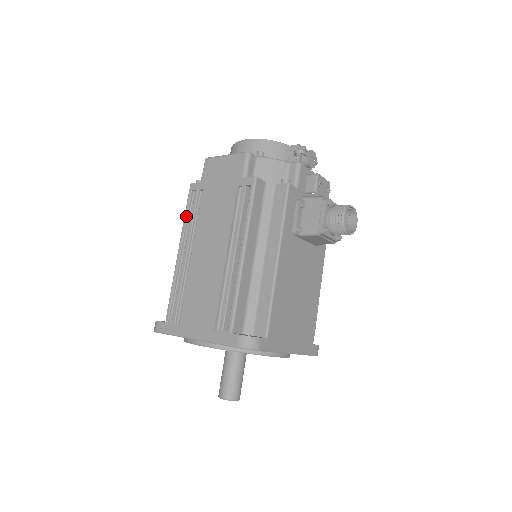
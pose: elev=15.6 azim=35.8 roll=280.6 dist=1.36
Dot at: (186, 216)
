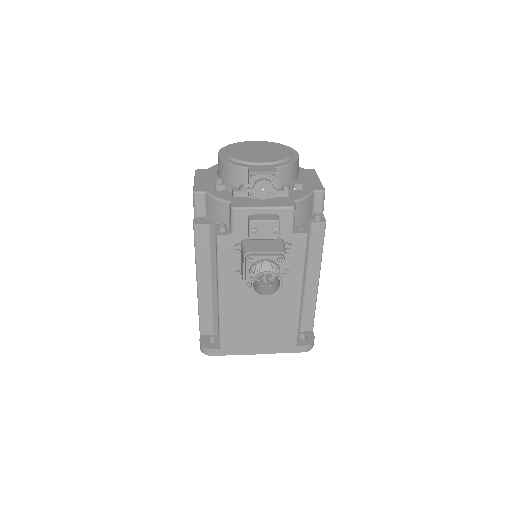
Dot at: occluded
